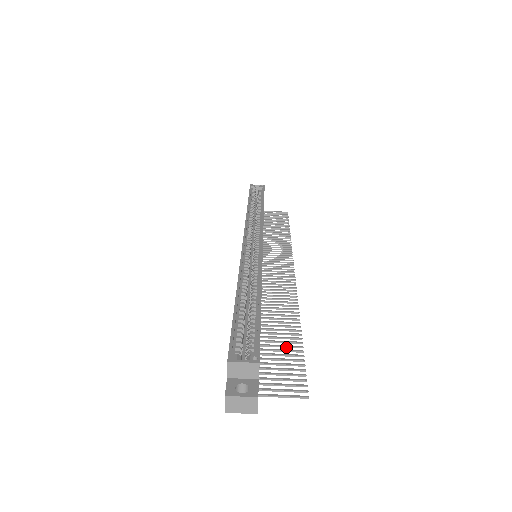
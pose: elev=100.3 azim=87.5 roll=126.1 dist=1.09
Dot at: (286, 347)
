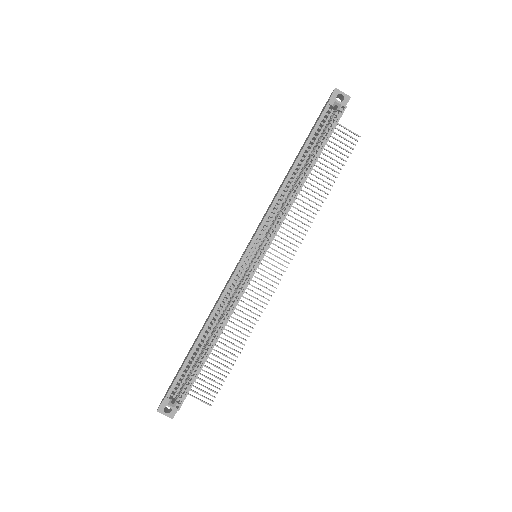
Dot at: (224, 360)
